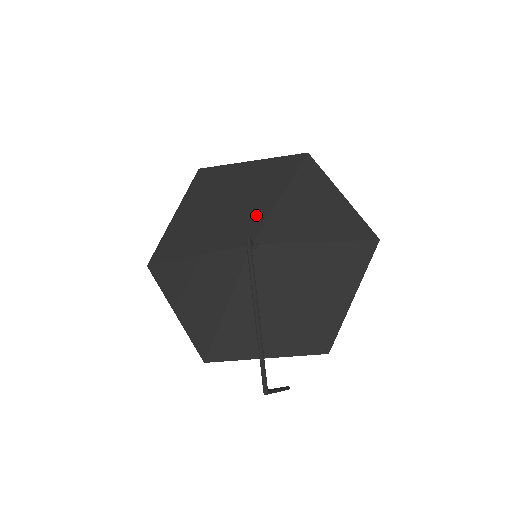
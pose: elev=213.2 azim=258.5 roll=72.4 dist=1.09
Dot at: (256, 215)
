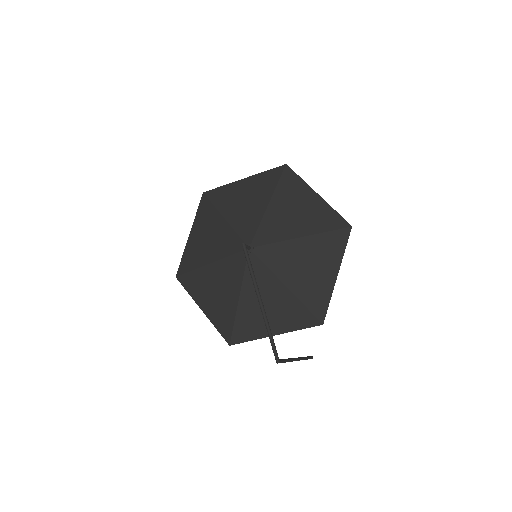
Dot at: (250, 224)
